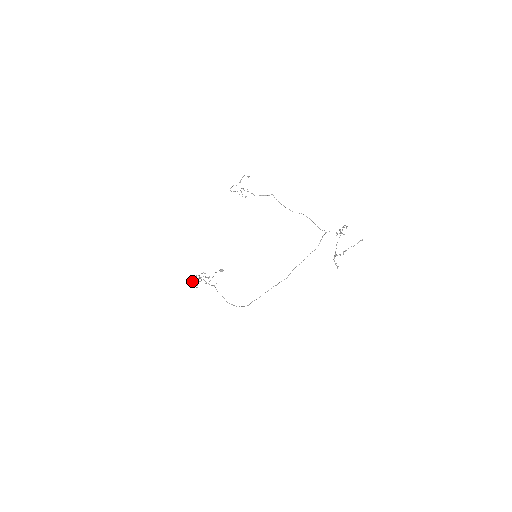
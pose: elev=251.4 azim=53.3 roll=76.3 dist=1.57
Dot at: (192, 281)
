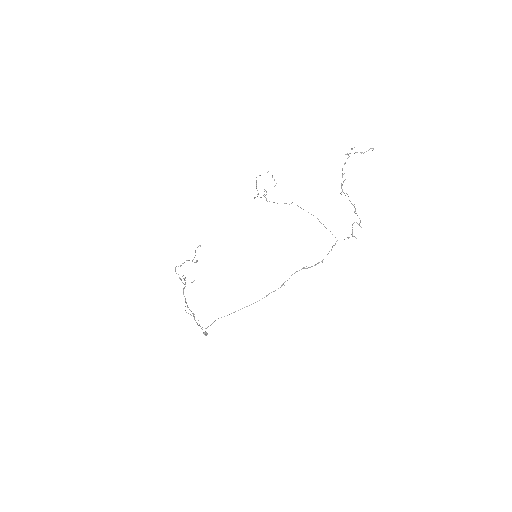
Dot at: occluded
